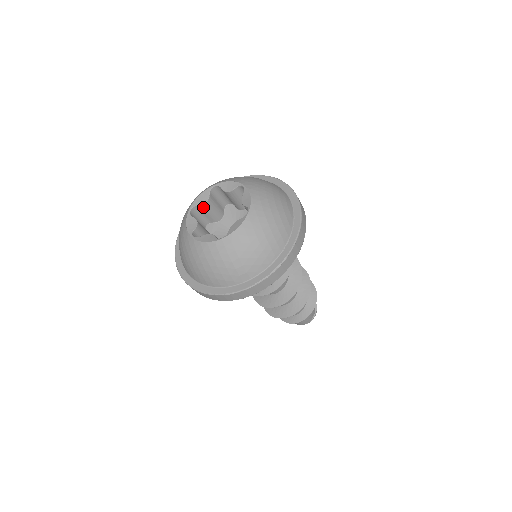
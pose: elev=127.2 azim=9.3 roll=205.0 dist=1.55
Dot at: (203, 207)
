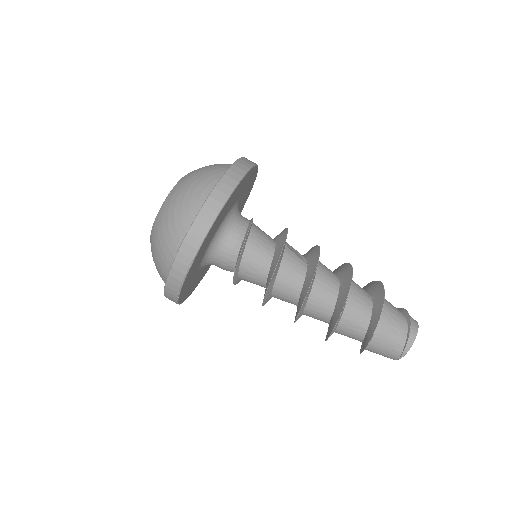
Dot at: occluded
